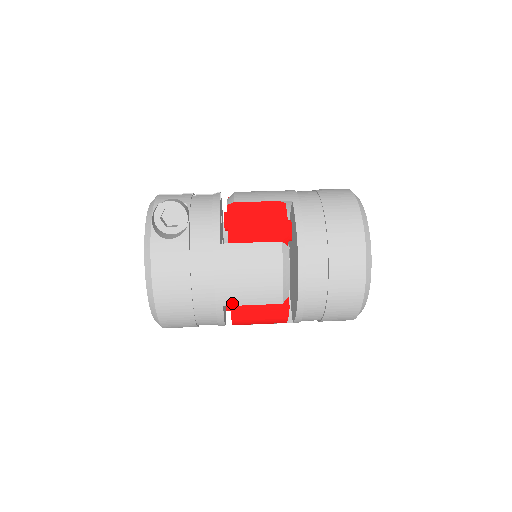
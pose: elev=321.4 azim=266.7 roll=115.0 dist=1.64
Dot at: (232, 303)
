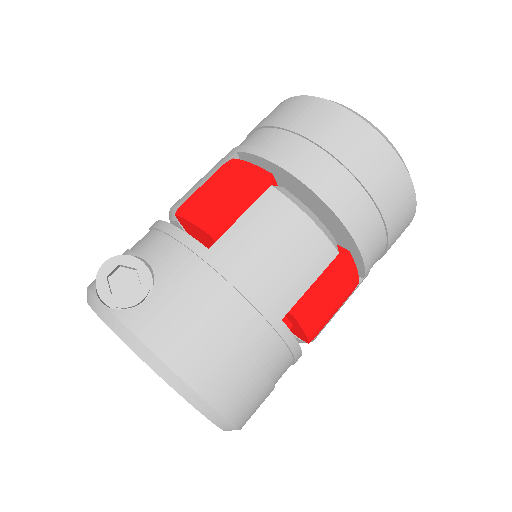
Dot at: (288, 305)
